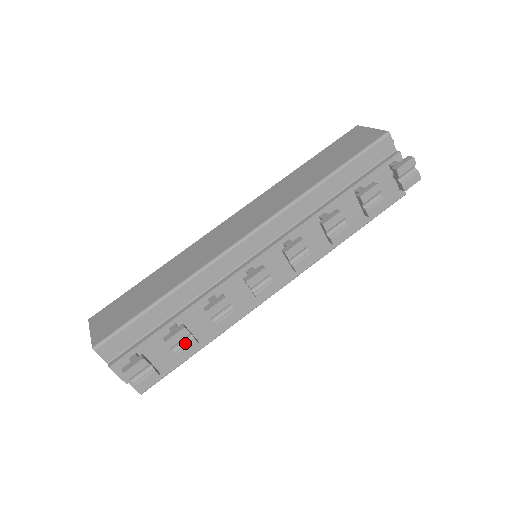
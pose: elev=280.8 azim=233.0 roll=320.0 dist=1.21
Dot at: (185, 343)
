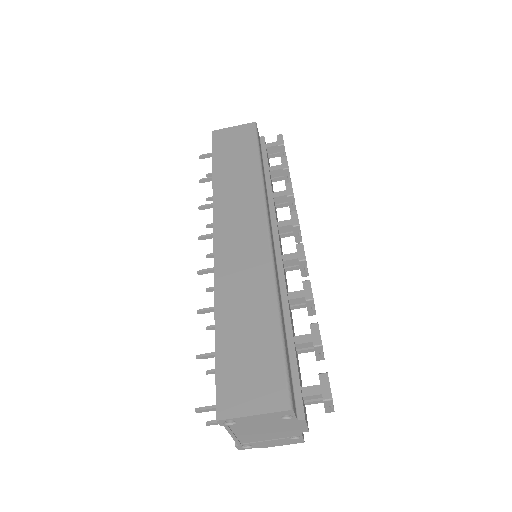
Dot at: occluded
